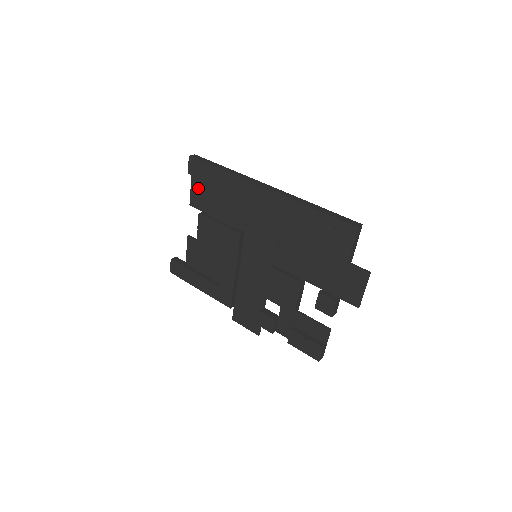
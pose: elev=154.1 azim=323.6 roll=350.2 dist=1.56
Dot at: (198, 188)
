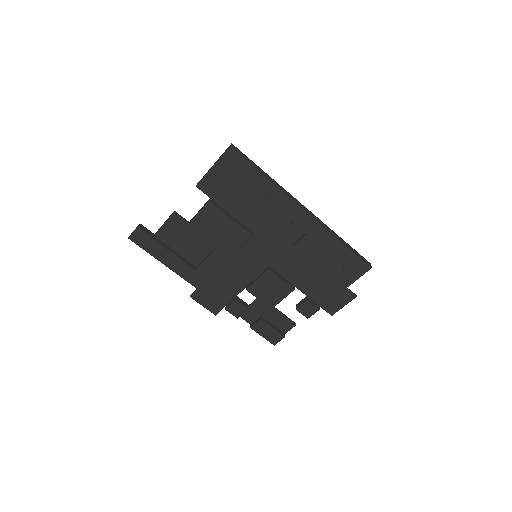
Dot at: (219, 176)
